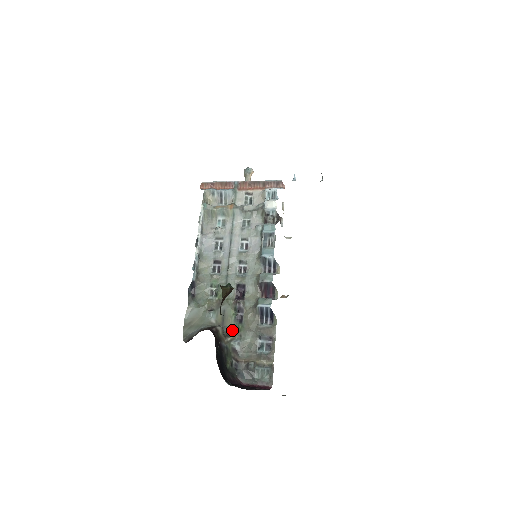
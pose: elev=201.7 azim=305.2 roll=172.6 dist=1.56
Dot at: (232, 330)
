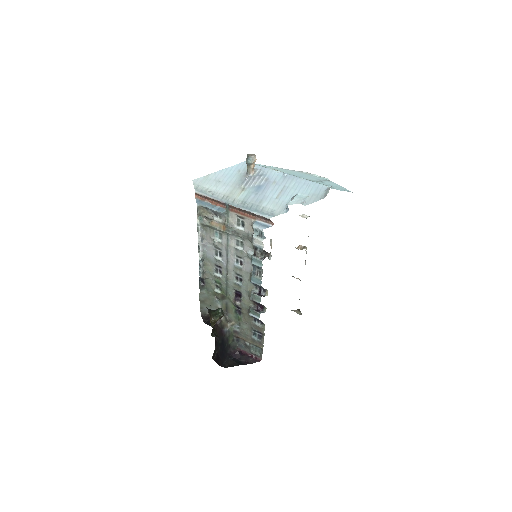
Dot at: (233, 318)
